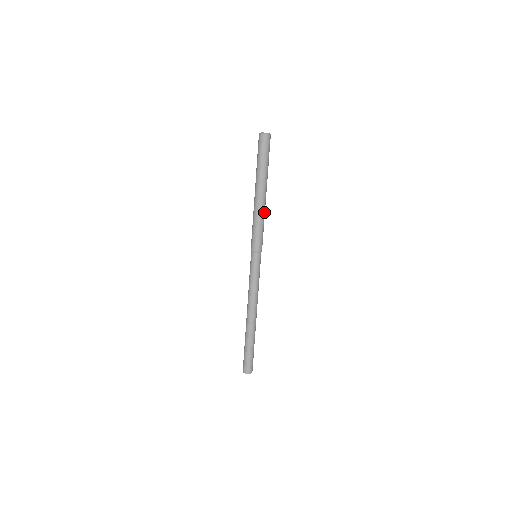
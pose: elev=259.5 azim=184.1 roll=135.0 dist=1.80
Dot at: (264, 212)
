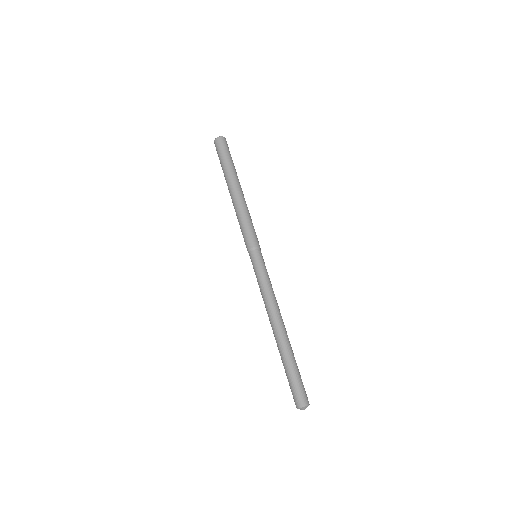
Dot at: occluded
